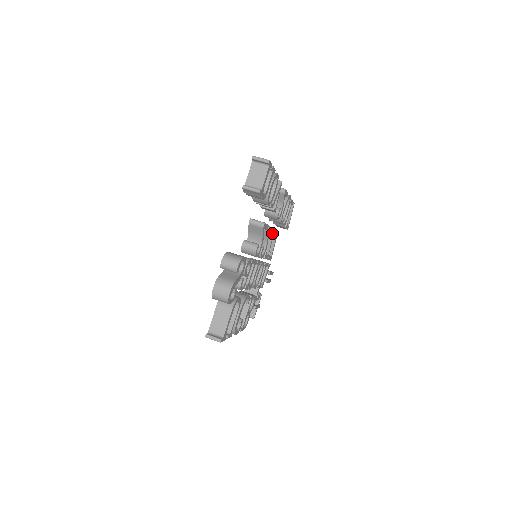
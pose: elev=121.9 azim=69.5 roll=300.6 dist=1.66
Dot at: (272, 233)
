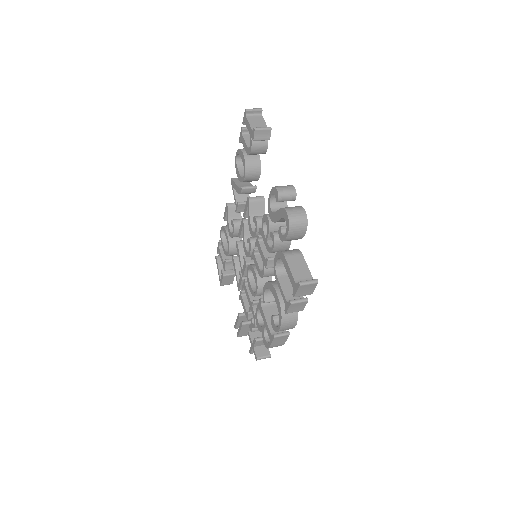
Dot at: occluded
